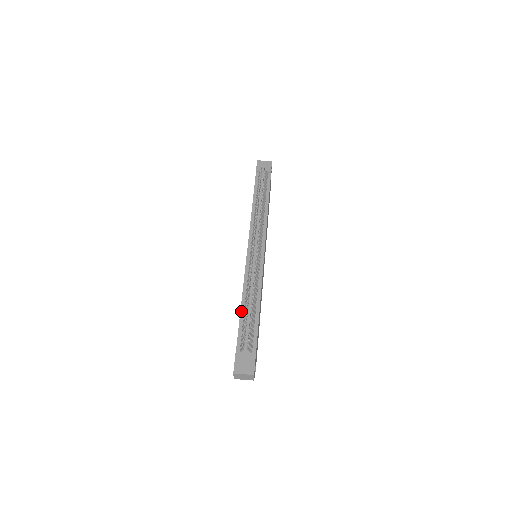
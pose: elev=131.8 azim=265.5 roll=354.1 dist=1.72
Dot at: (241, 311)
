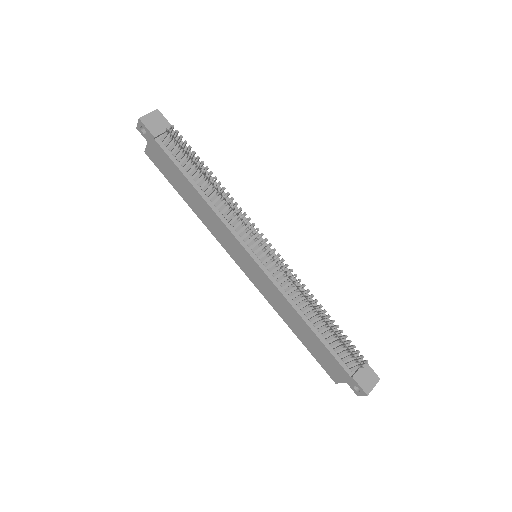
Dot at: (315, 332)
